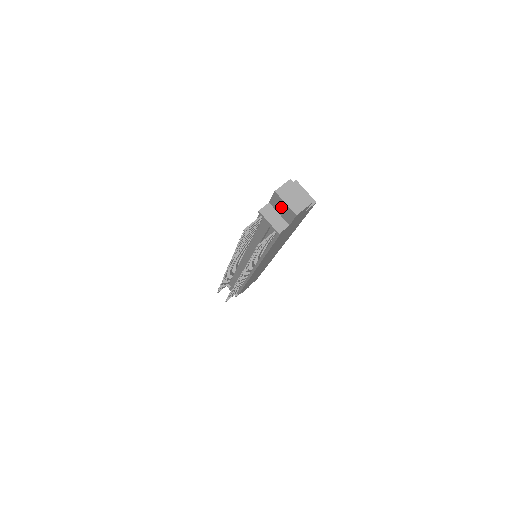
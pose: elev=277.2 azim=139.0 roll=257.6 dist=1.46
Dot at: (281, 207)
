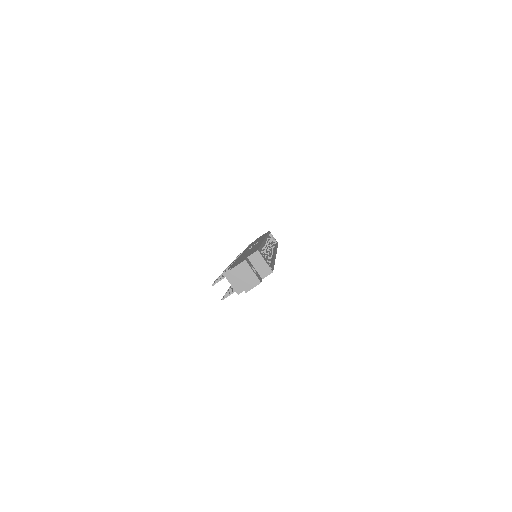
Dot at: occluded
